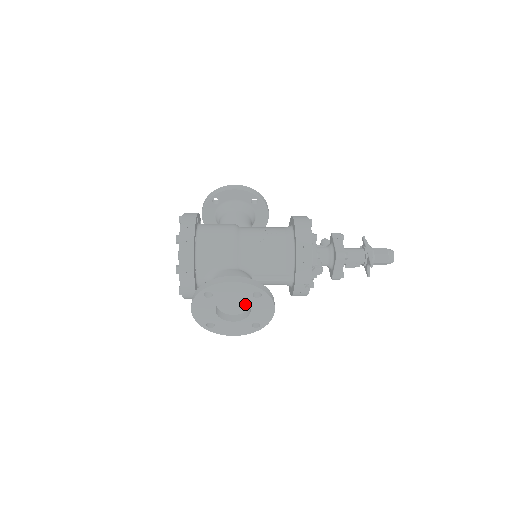
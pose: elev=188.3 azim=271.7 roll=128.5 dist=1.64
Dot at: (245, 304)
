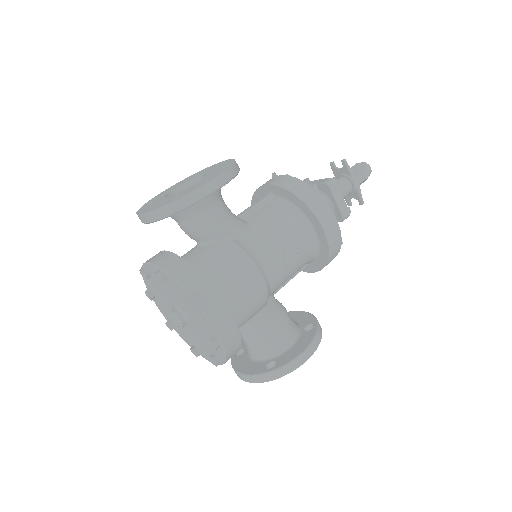
Dot at: occluded
